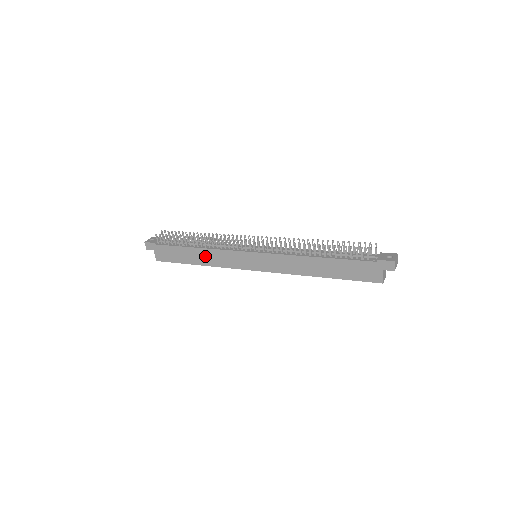
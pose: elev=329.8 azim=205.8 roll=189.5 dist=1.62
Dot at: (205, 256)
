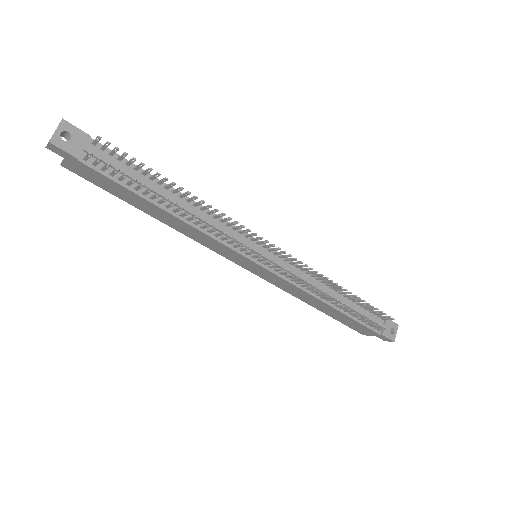
Dot at: (177, 224)
